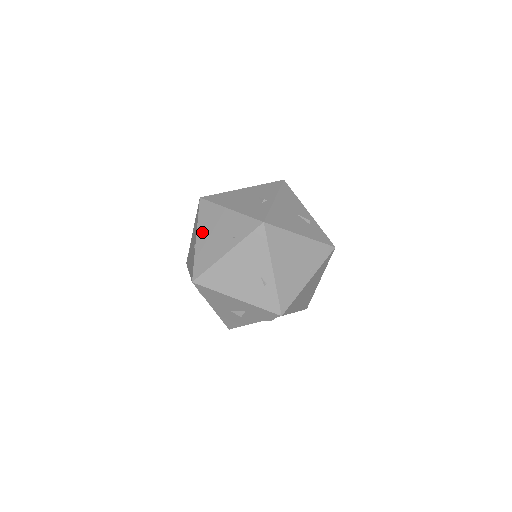
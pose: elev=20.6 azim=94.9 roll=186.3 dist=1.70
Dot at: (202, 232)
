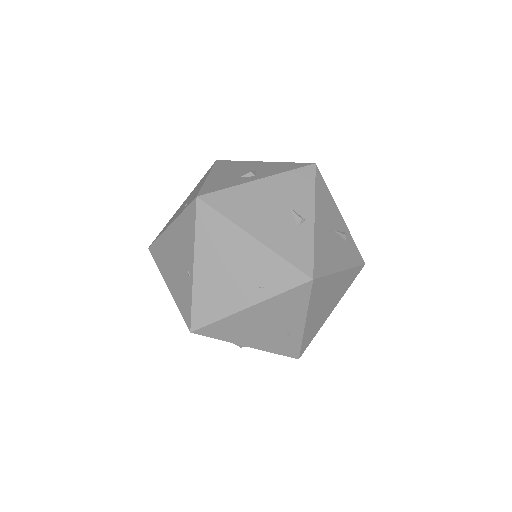
Dot at: (204, 260)
